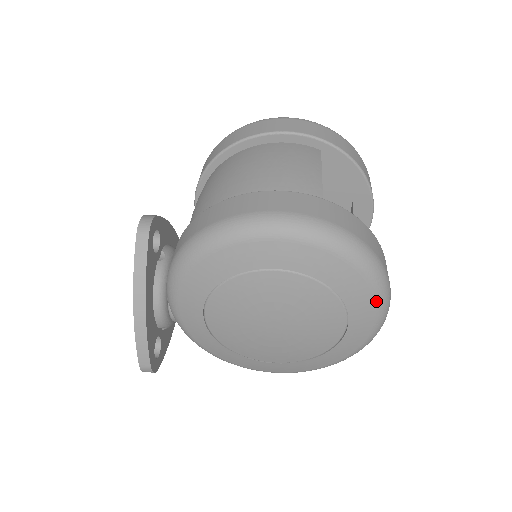
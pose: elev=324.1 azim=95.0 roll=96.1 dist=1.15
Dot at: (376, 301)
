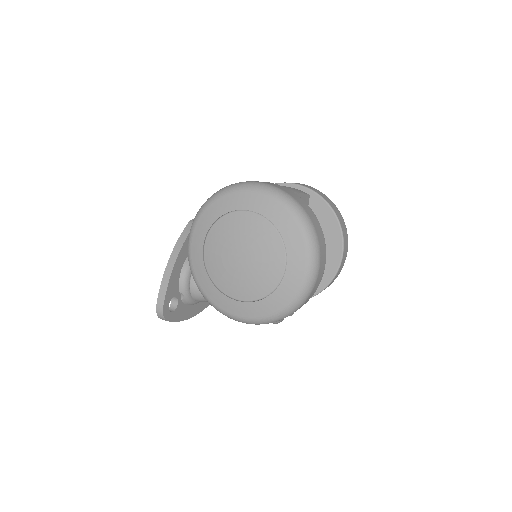
Dot at: (305, 248)
